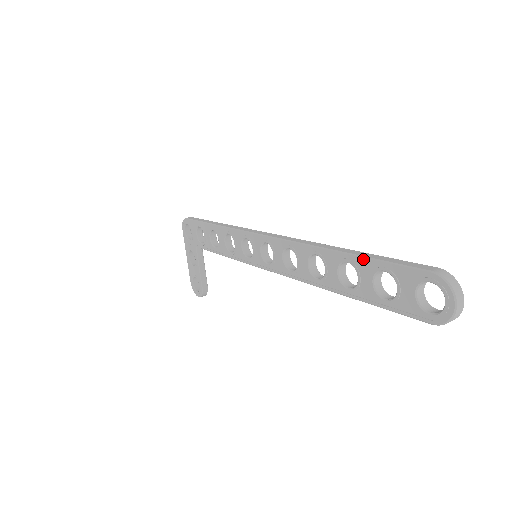
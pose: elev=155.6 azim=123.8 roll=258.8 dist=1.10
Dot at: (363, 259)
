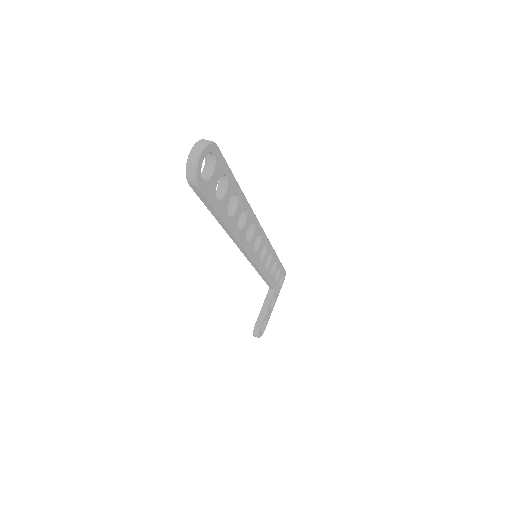
Dot at: occluded
